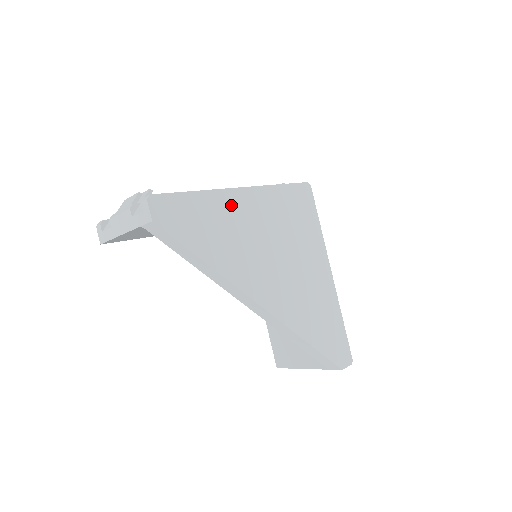
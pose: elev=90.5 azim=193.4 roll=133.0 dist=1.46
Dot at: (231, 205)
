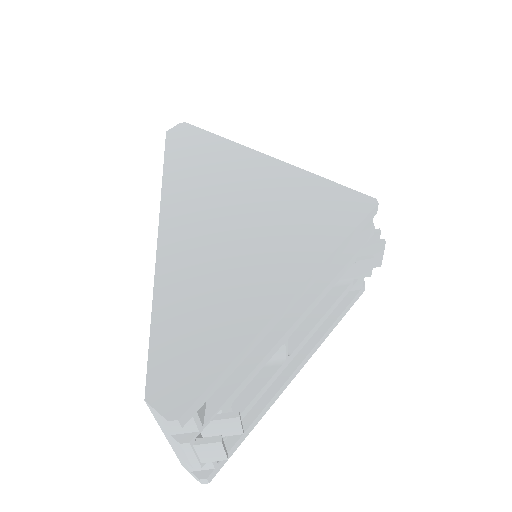
Dot at: (240, 158)
